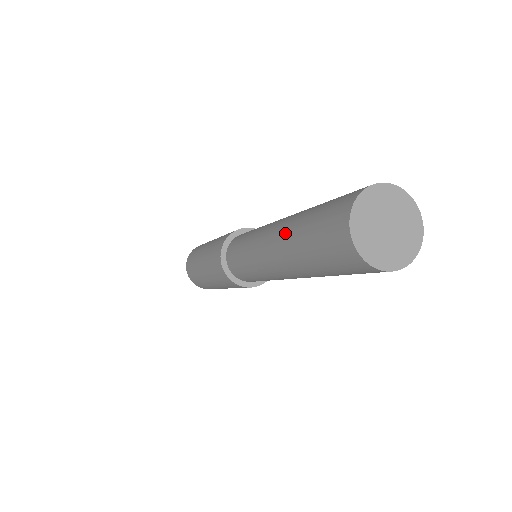
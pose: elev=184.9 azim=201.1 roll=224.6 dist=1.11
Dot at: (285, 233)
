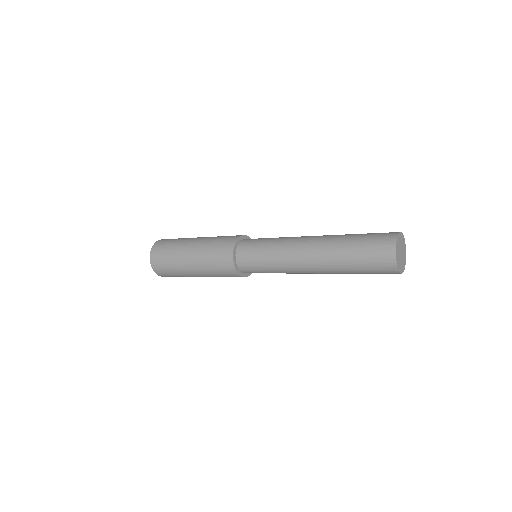
Dot at: (331, 238)
